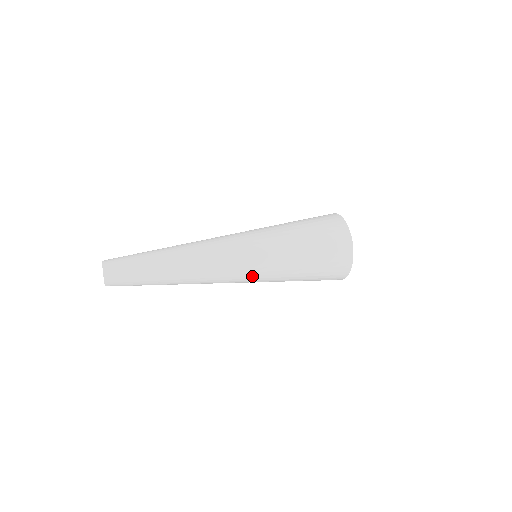
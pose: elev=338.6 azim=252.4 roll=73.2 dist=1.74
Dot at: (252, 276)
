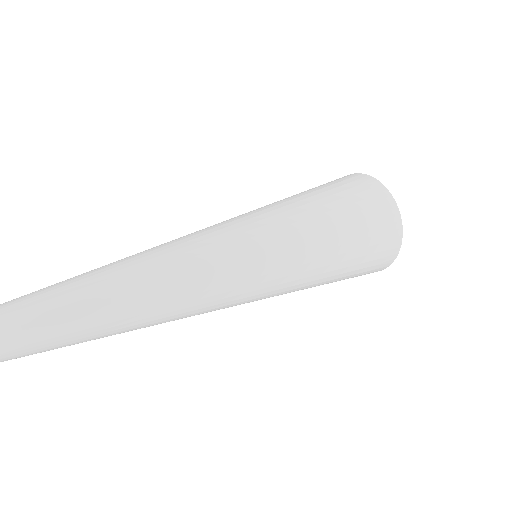
Dot at: (253, 301)
